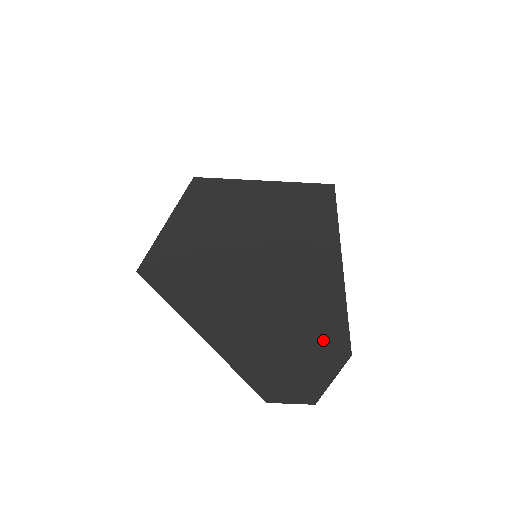
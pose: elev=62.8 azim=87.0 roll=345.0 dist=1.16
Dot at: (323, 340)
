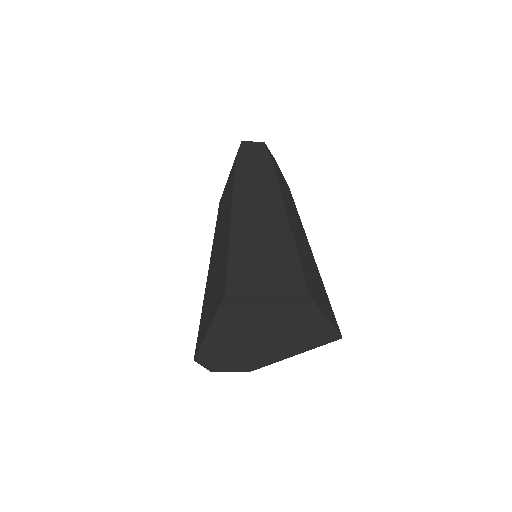
Dot at: (250, 363)
